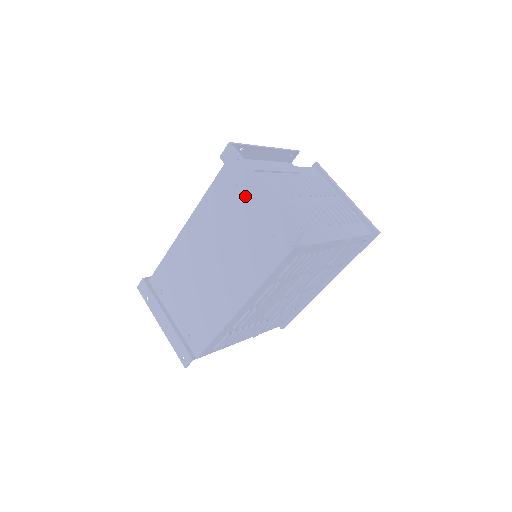
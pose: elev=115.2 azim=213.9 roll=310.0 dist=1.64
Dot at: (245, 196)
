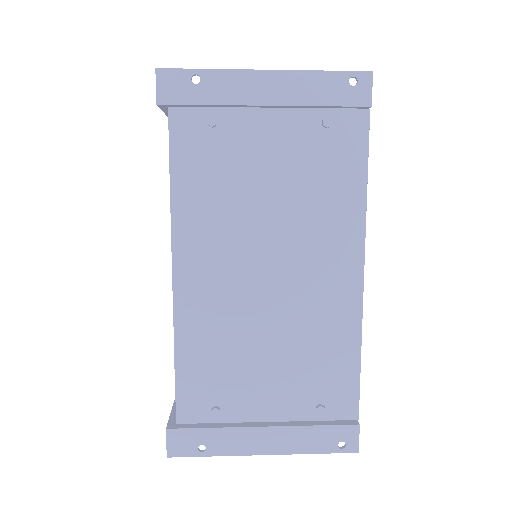
Dot at: (242, 121)
